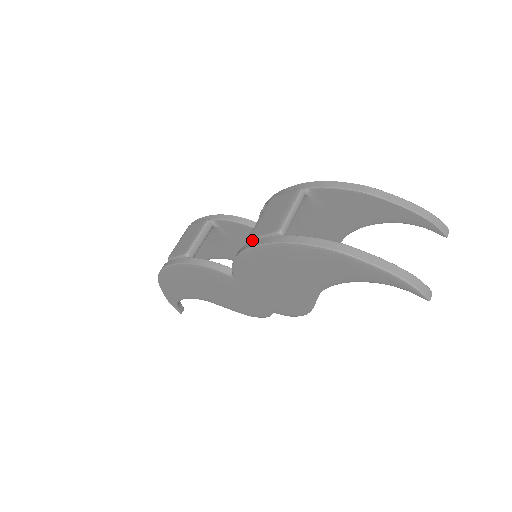
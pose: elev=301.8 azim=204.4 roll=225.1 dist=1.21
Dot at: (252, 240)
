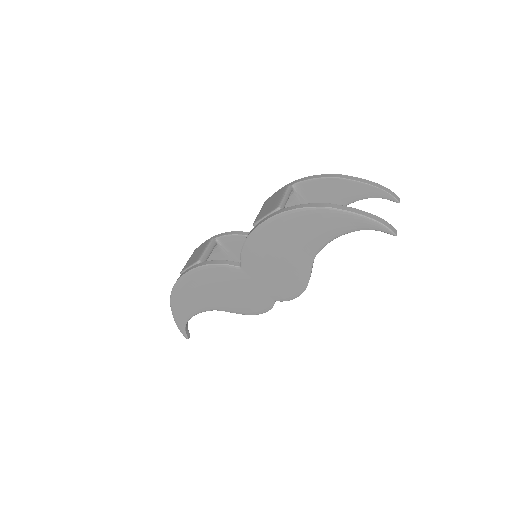
Dot at: (257, 223)
